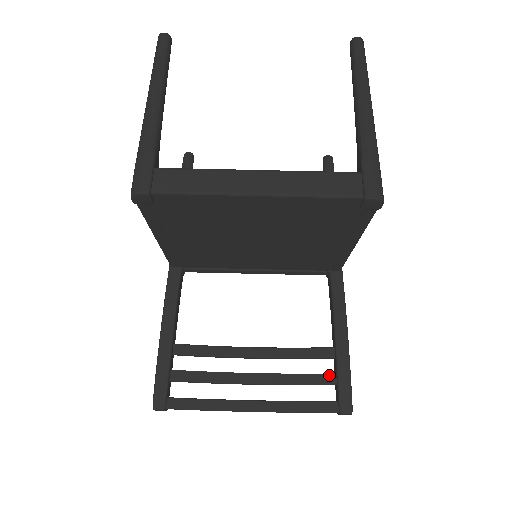
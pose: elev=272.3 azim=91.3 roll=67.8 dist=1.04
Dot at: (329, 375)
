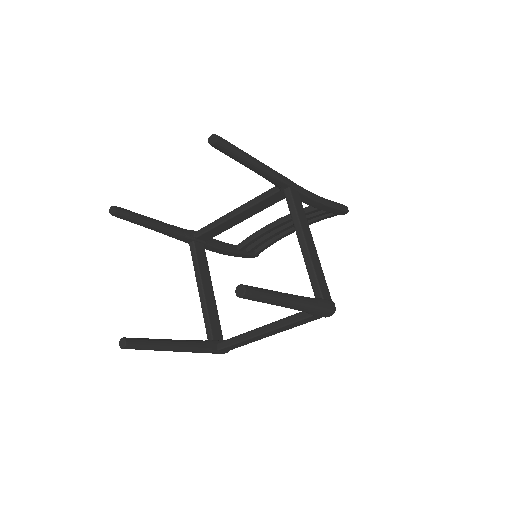
Dot at: (327, 213)
